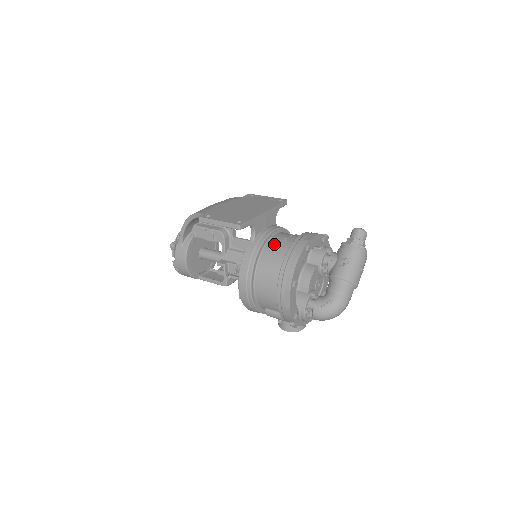
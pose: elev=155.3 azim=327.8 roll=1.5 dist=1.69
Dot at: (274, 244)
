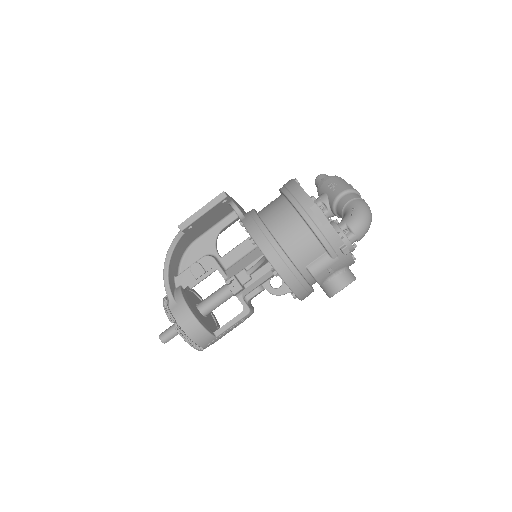
Dot at: (265, 207)
